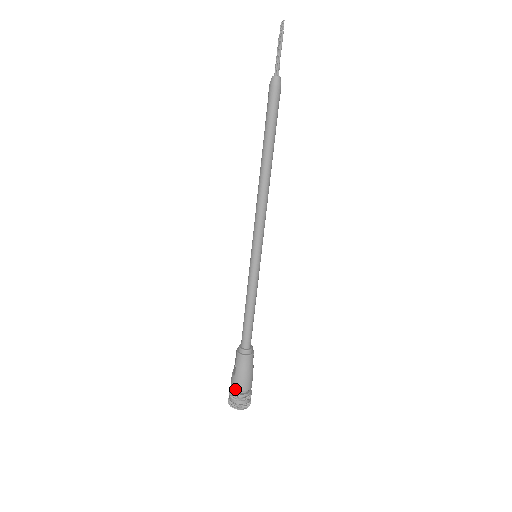
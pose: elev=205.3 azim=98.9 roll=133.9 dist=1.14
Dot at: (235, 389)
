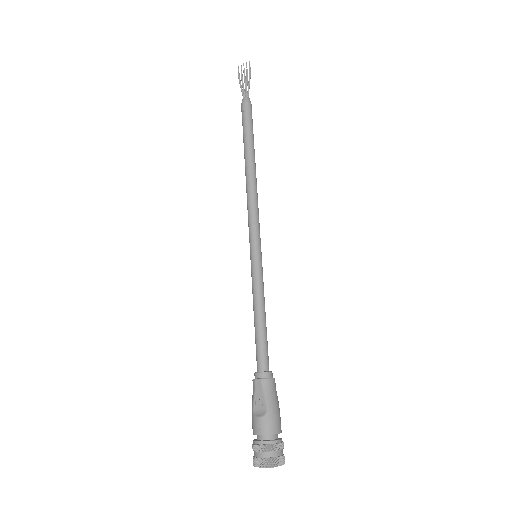
Dot at: (272, 433)
